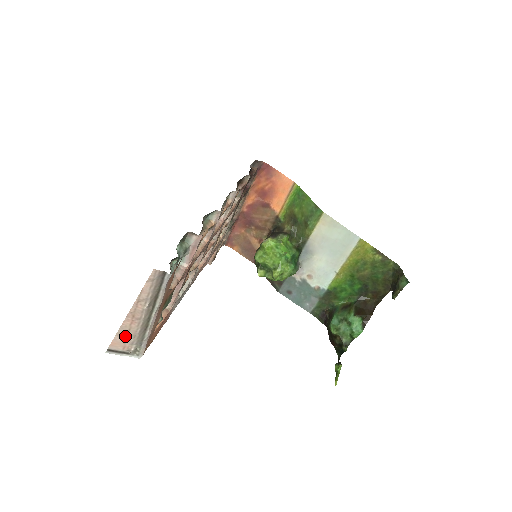
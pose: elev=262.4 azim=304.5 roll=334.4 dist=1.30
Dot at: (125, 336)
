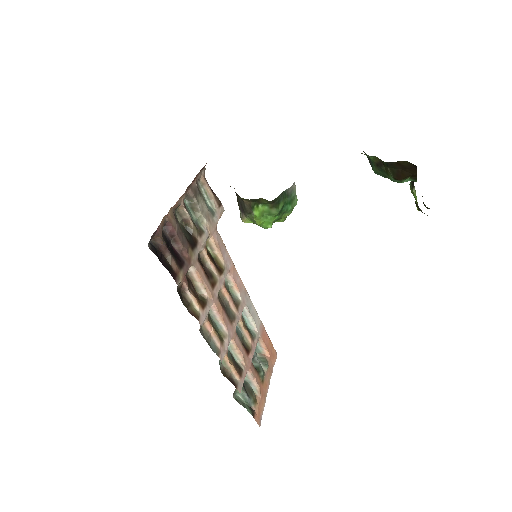
Dot at: occluded
